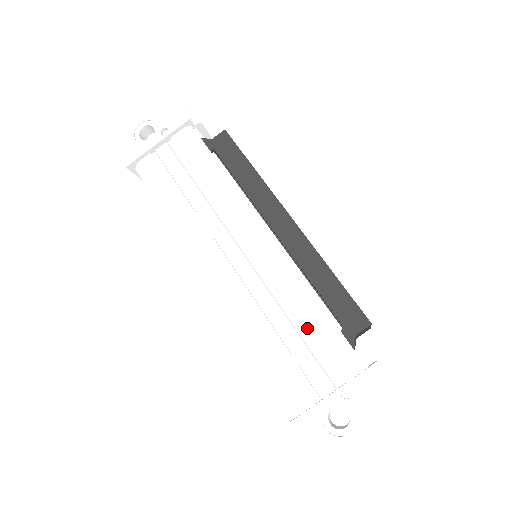
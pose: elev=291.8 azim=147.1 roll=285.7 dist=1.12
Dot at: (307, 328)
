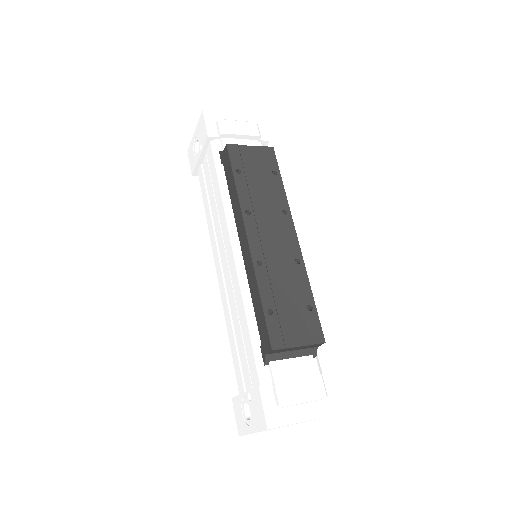
Dot at: (244, 336)
